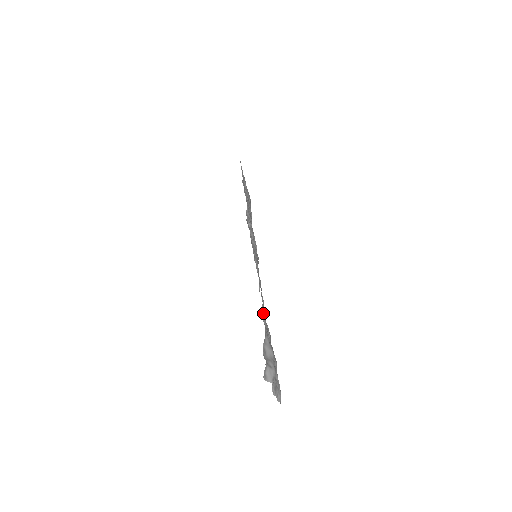
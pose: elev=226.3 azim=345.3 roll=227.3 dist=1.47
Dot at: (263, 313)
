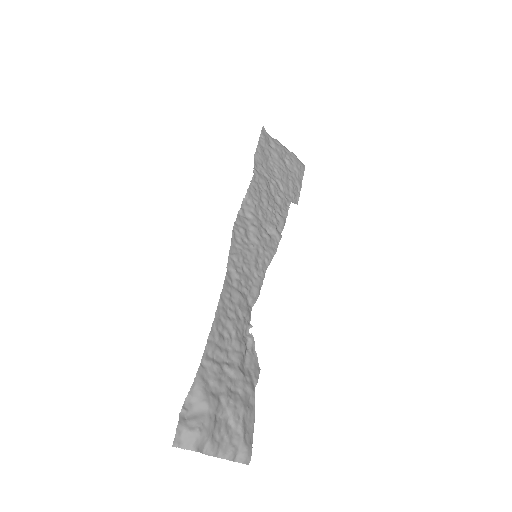
Dot at: (250, 335)
